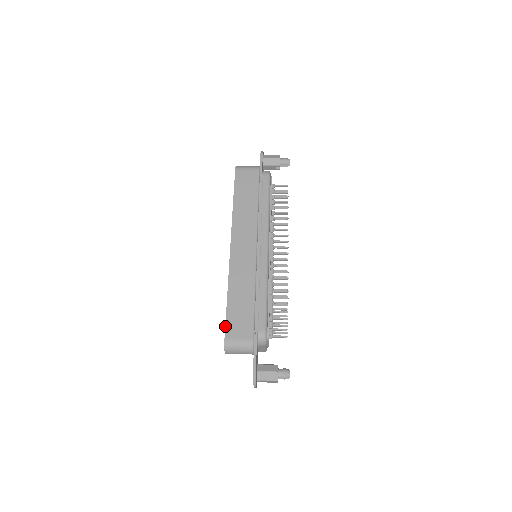
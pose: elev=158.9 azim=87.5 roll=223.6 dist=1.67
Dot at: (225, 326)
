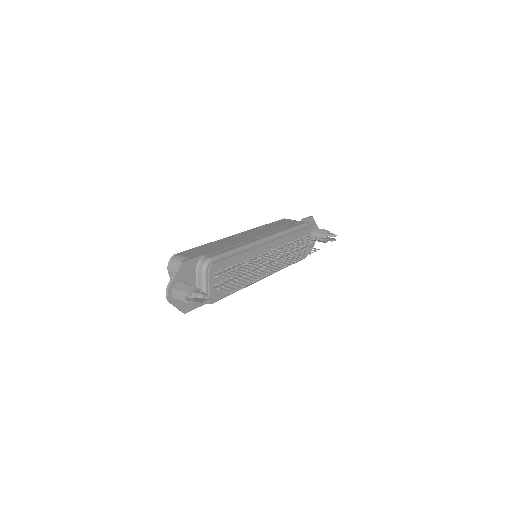
Dot at: (184, 251)
